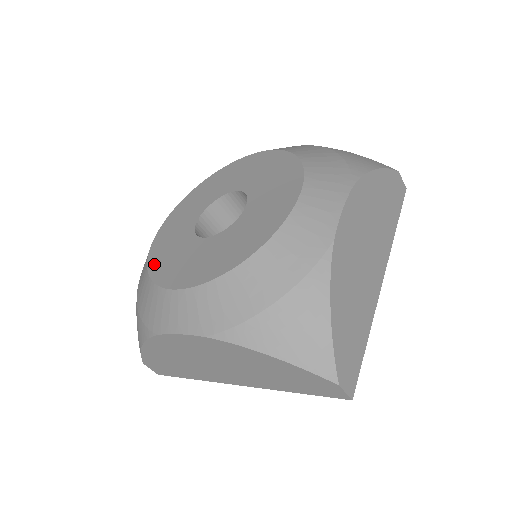
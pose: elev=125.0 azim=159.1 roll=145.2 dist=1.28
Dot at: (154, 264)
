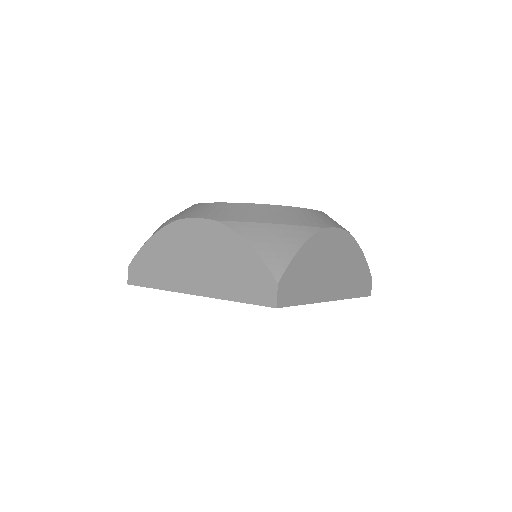
Dot at: occluded
